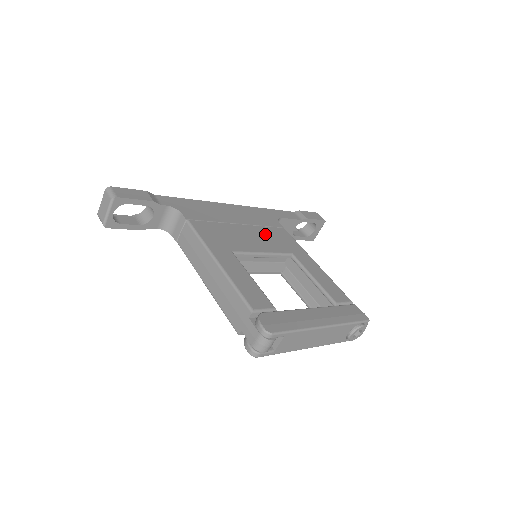
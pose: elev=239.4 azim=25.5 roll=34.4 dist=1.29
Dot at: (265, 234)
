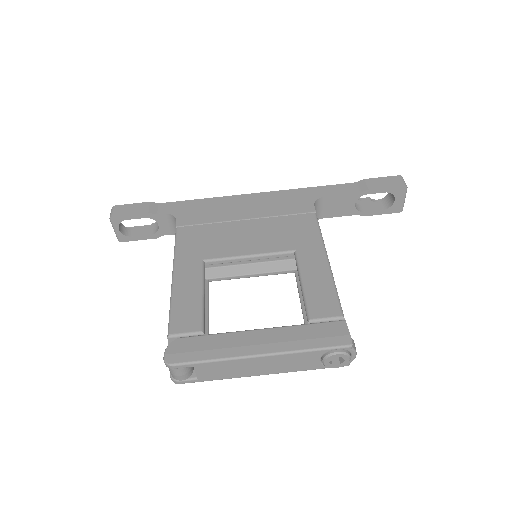
Dot at: (273, 228)
